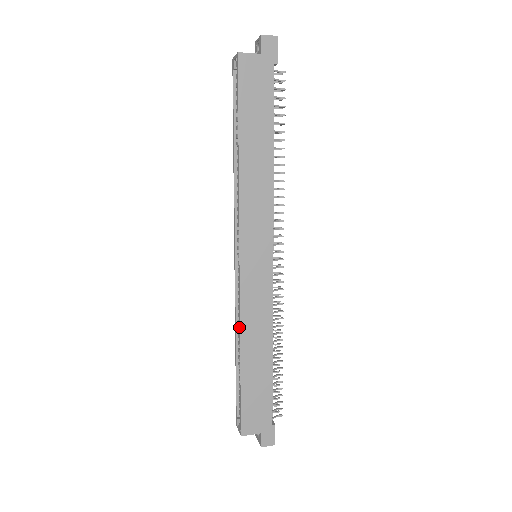
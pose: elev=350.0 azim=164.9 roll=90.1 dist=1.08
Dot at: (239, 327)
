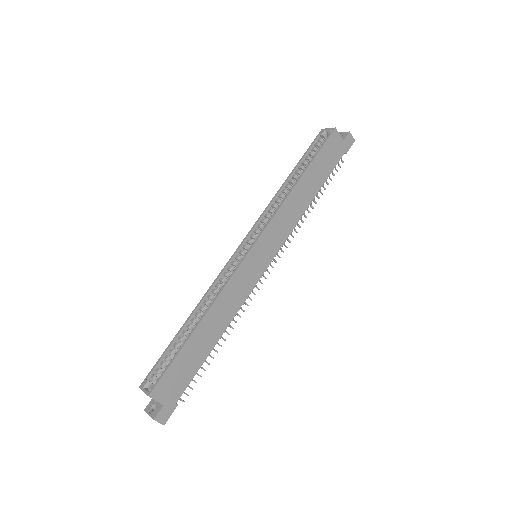
Dot at: (215, 297)
